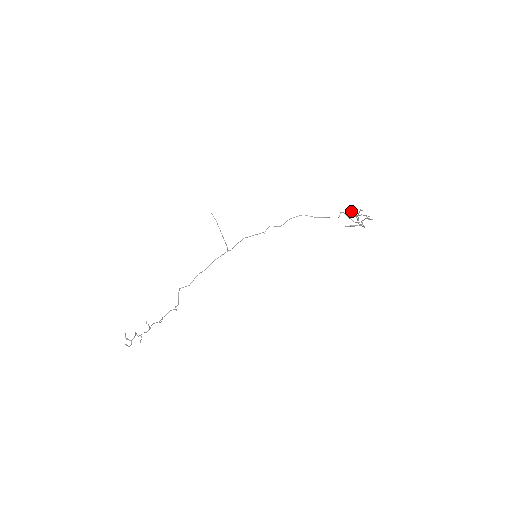
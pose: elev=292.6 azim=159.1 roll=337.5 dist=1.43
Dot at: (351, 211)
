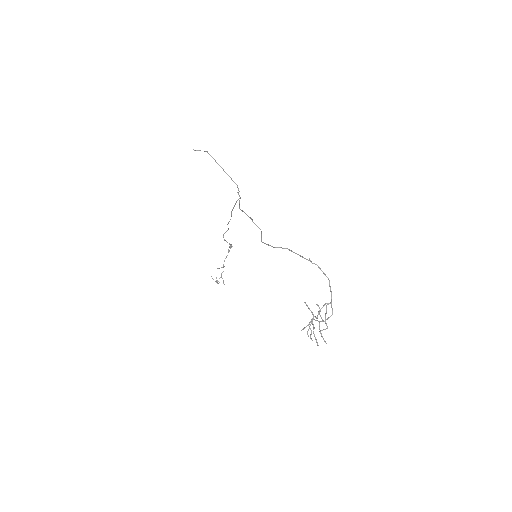
Dot at: occluded
